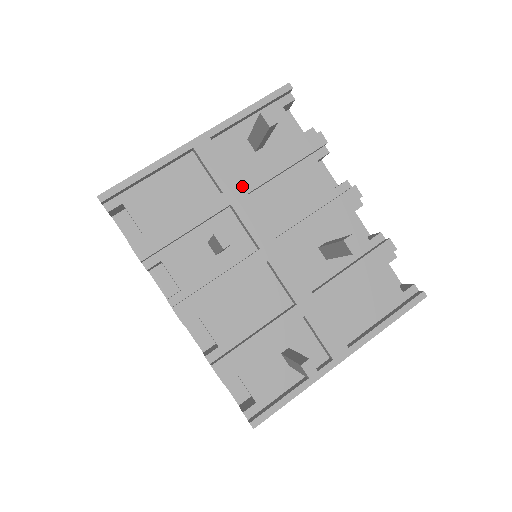
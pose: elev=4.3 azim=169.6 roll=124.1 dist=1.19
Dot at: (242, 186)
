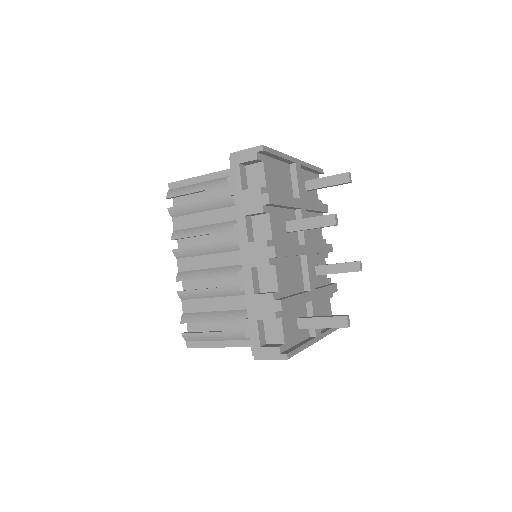
Dot at: (305, 203)
